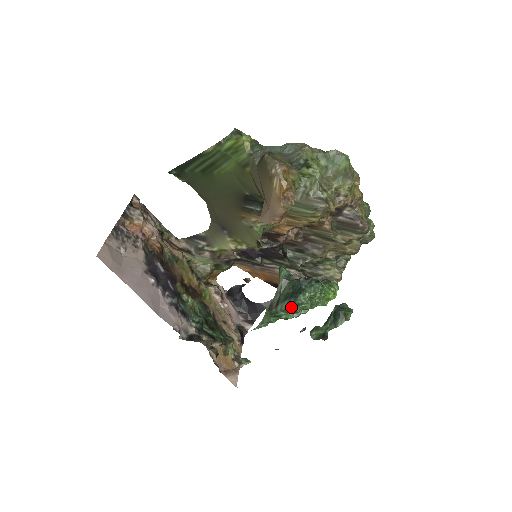
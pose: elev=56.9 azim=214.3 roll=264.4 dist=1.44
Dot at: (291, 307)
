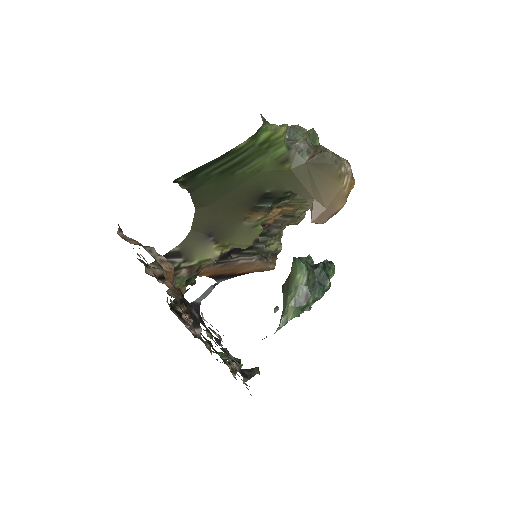
Dot at: (322, 295)
